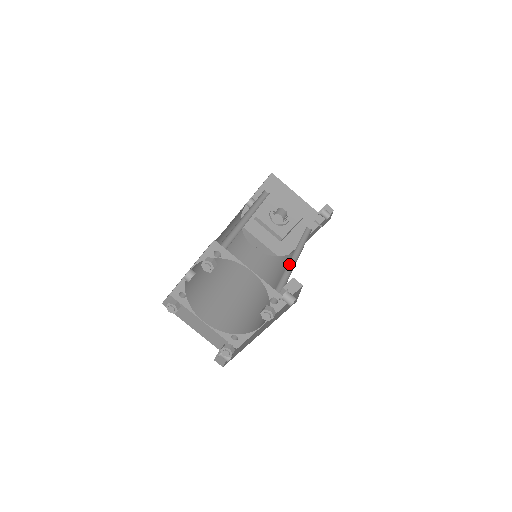
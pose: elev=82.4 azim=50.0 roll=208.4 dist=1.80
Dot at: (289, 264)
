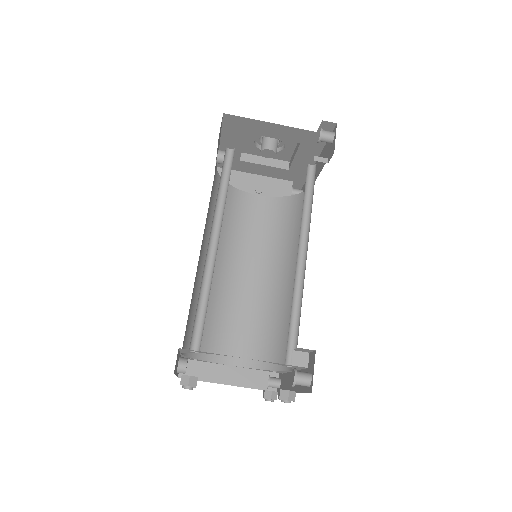
Dot at: (297, 271)
